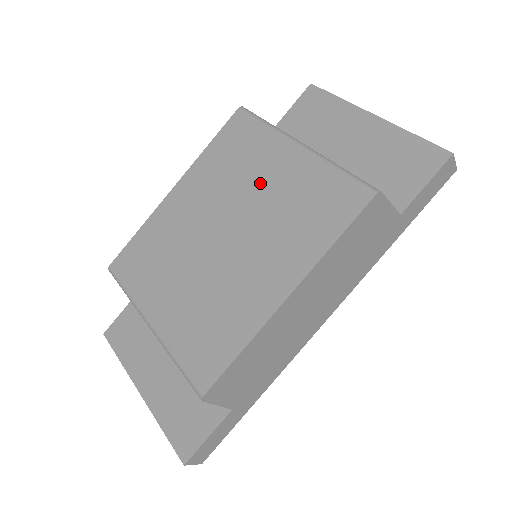
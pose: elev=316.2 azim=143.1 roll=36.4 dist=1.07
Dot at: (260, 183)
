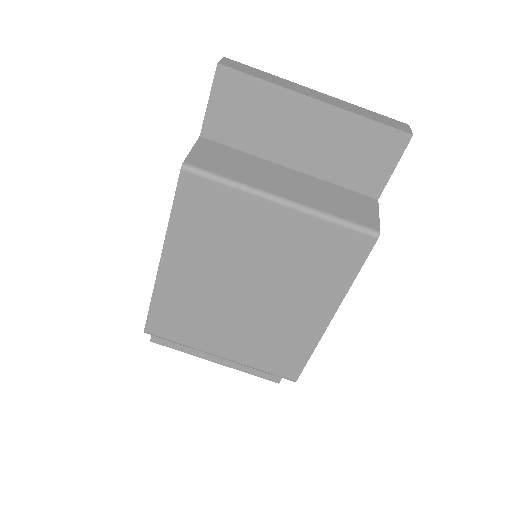
Dot at: (259, 244)
